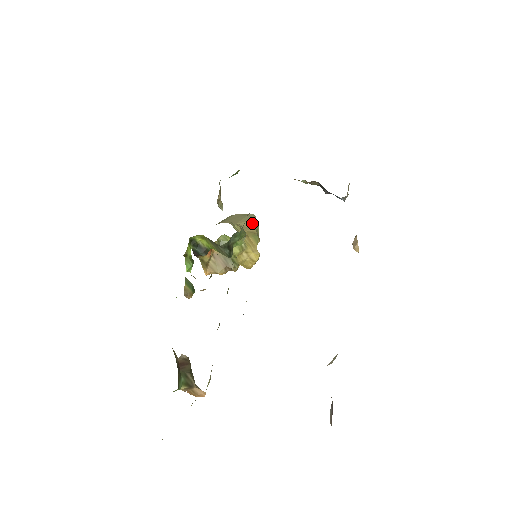
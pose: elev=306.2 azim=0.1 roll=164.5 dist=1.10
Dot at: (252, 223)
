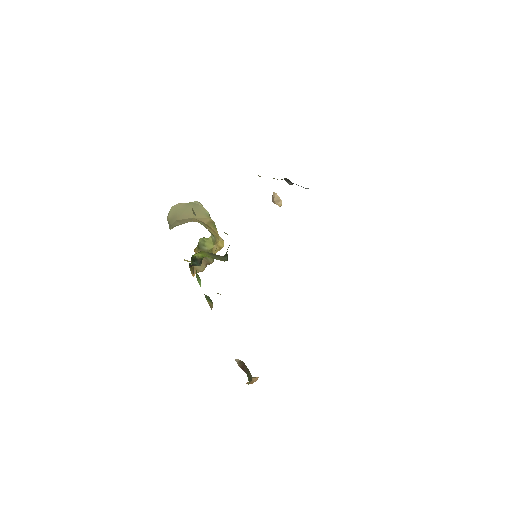
Dot at: (203, 212)
